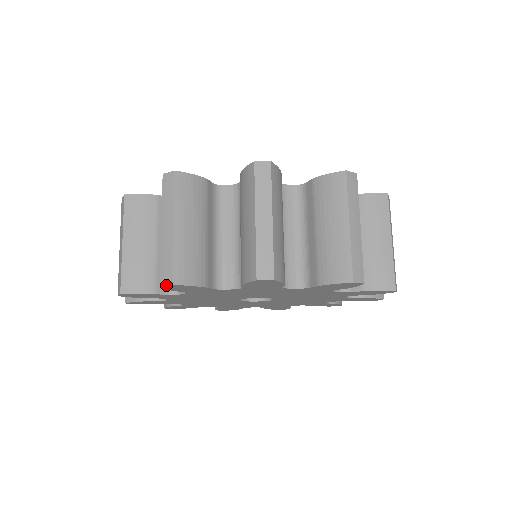
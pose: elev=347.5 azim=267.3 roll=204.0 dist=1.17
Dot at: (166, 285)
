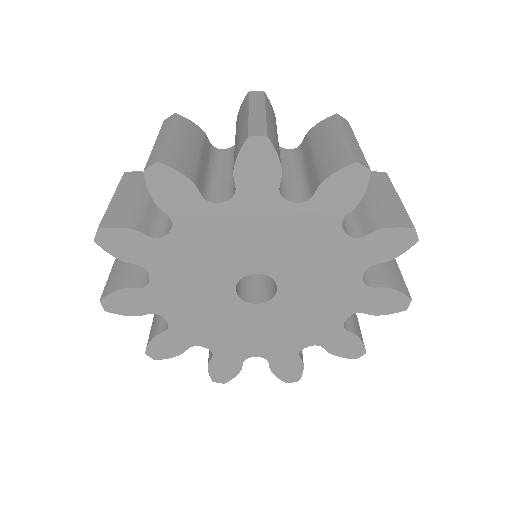
Dot at: (150, 166)
